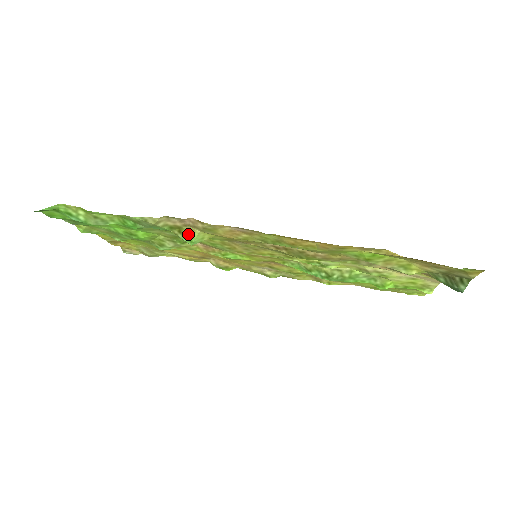
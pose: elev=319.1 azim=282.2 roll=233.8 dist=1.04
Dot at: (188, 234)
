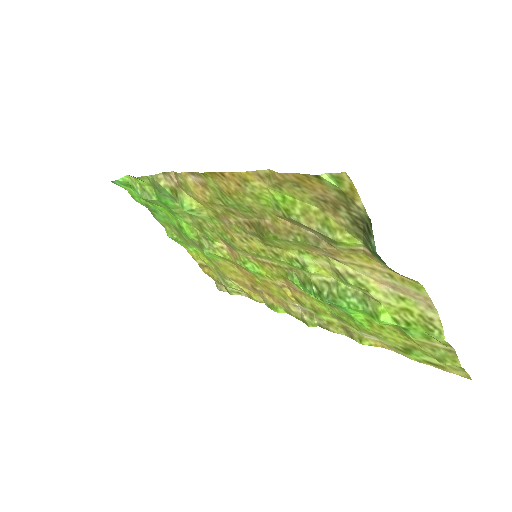
Dot at: (180, 197)
